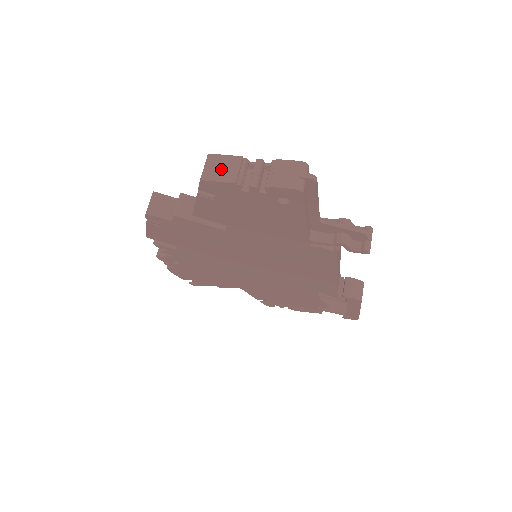
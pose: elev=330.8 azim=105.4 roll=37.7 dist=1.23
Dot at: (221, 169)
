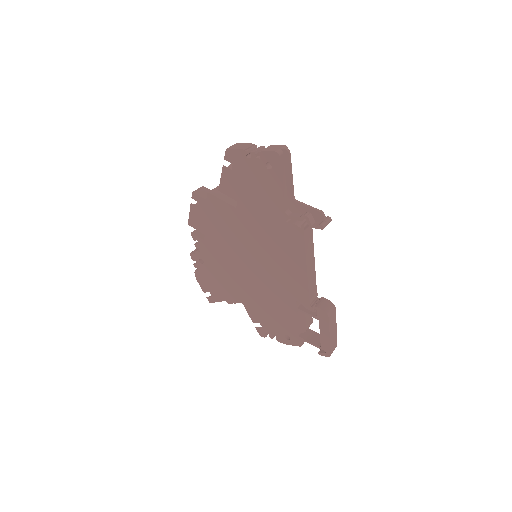
Dot at: (240, 146)
